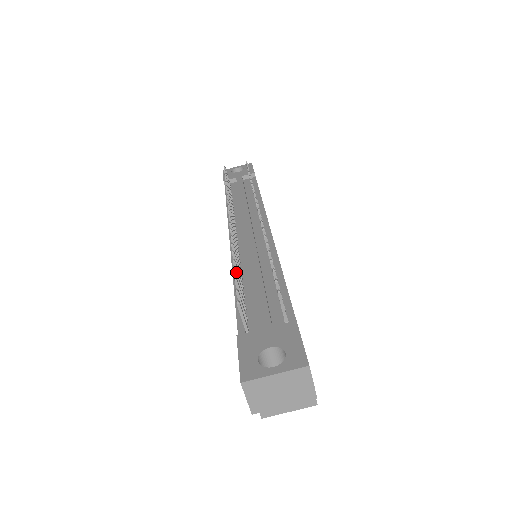
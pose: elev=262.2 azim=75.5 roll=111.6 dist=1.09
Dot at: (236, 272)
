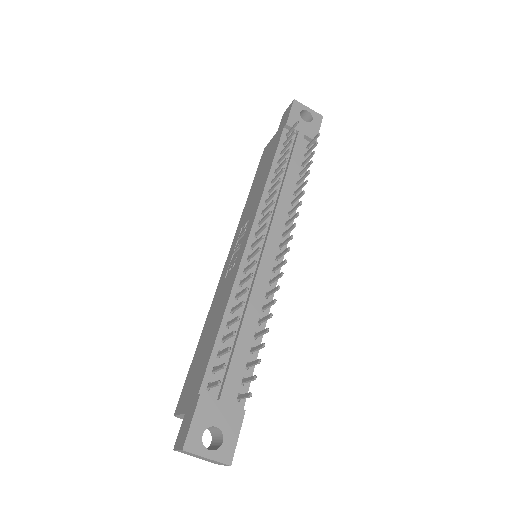
Dot at: (234, 335)
